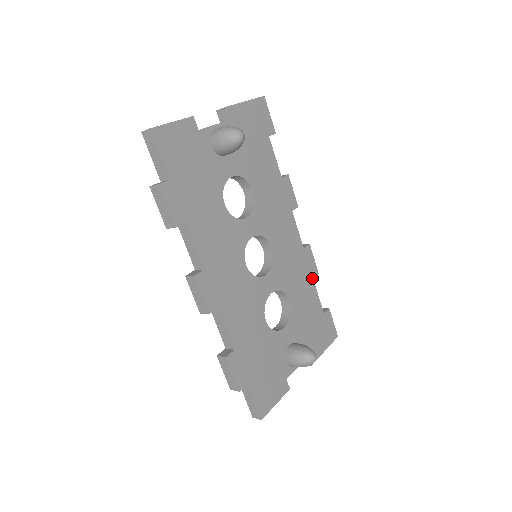
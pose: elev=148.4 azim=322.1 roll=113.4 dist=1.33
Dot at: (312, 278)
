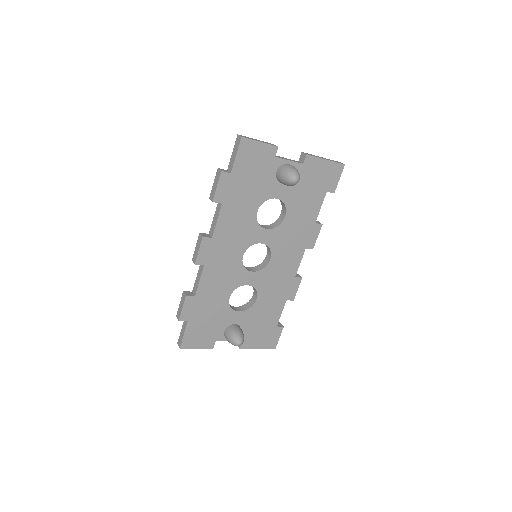
Dot at: (286, 299)
